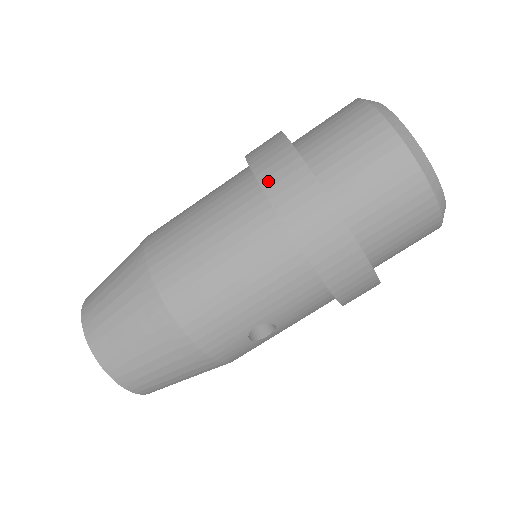
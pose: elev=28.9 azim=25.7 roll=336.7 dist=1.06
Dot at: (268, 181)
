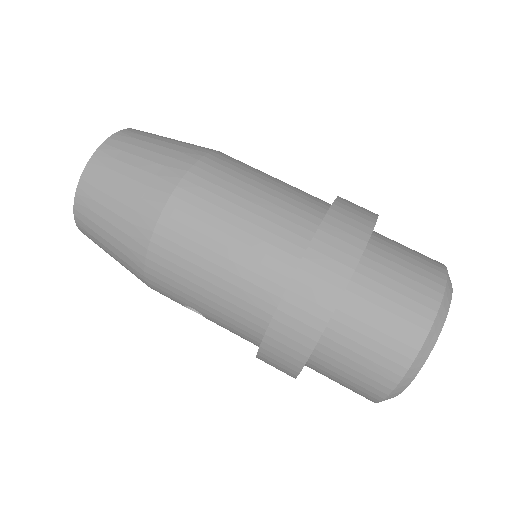
Dot at: (310, 264)
